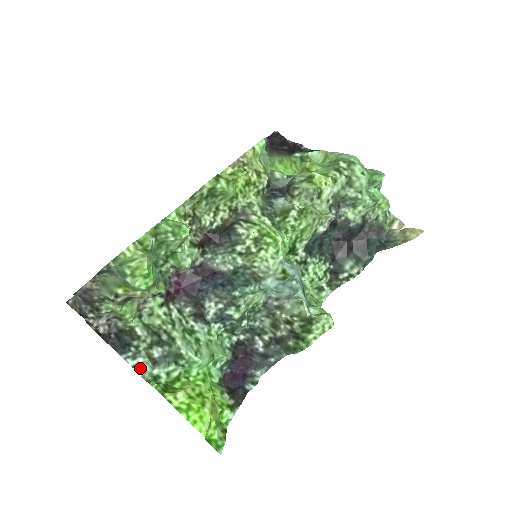
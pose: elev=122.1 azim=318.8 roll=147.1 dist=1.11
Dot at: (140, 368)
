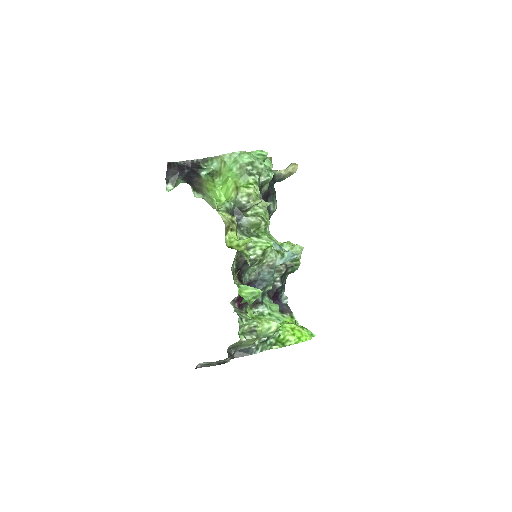
Dot at: (263, 349)
